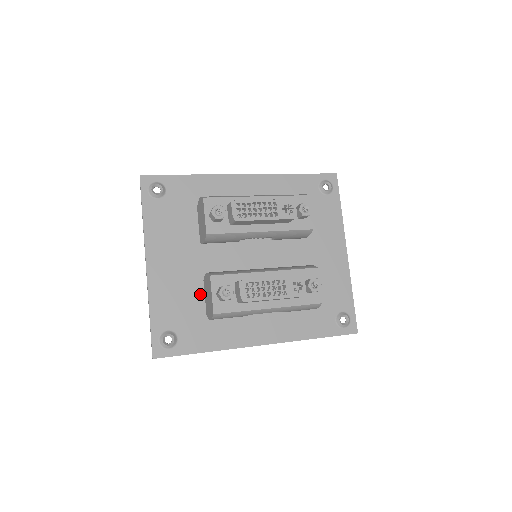
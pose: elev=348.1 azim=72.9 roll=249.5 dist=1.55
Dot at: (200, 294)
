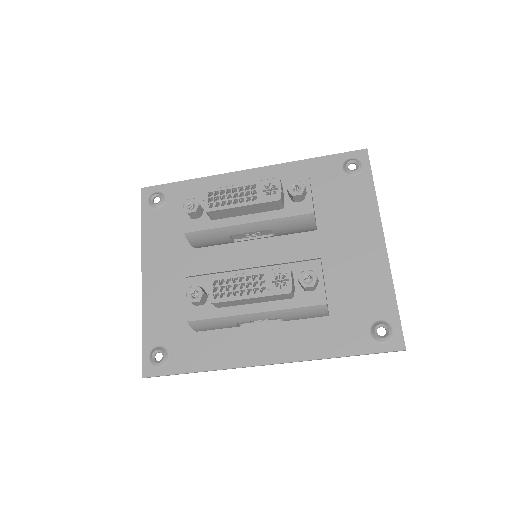
Dot at: occluded
